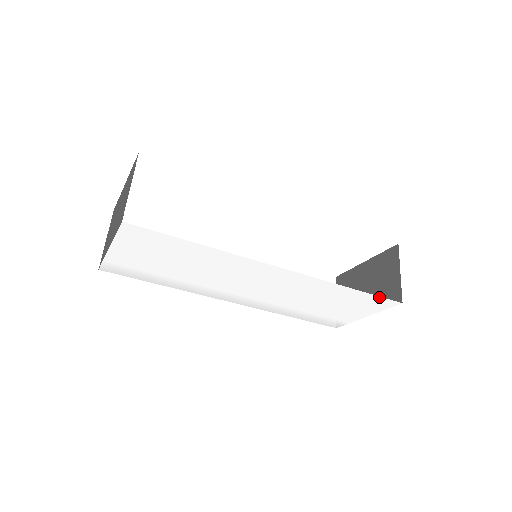
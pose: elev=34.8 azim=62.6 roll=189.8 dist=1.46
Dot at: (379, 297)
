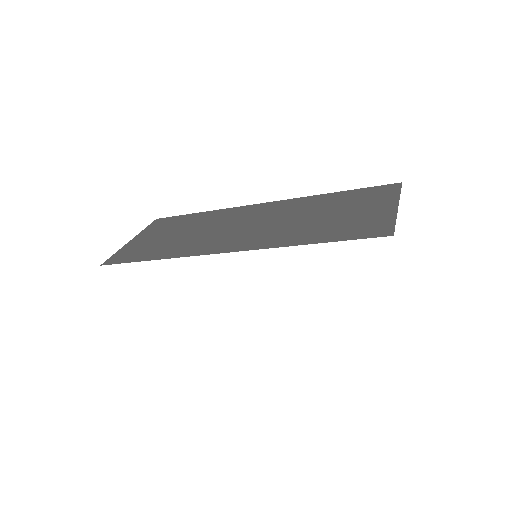
Dot at: occluded
